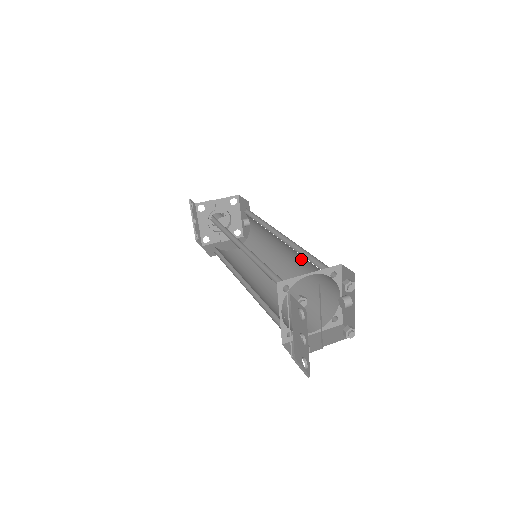
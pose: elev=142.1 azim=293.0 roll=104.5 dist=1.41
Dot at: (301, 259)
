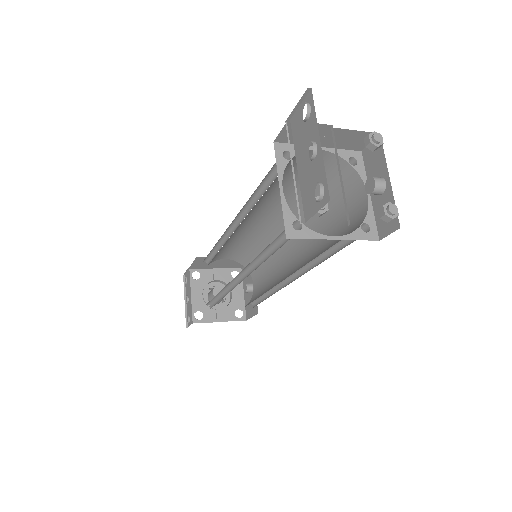
Dot at: (313, 225)
